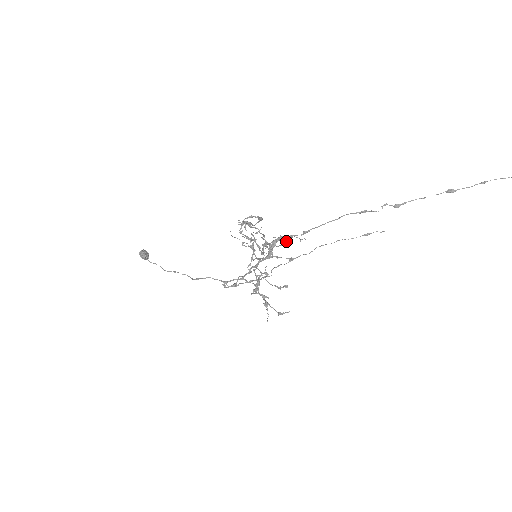
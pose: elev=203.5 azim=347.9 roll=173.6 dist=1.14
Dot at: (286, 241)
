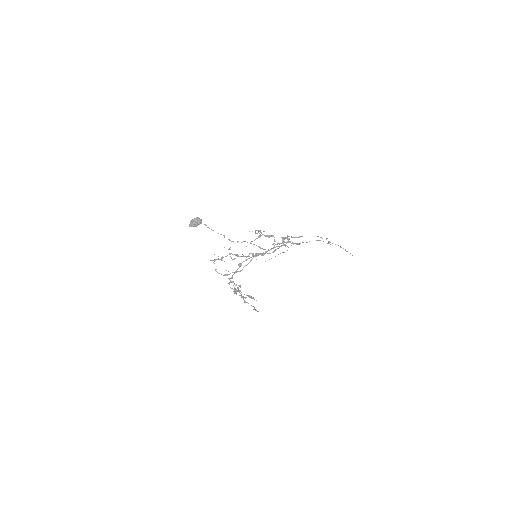
Dot at: (279, 247)
